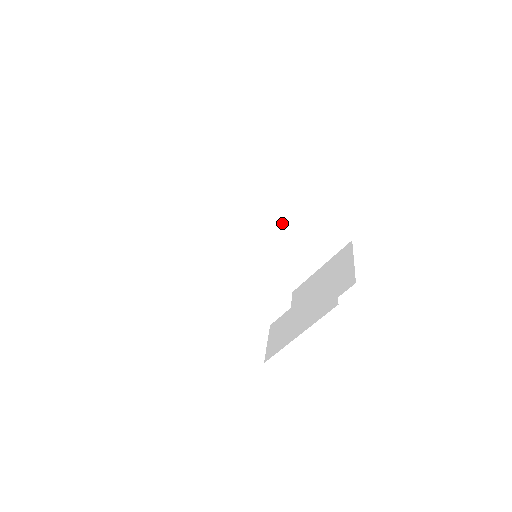
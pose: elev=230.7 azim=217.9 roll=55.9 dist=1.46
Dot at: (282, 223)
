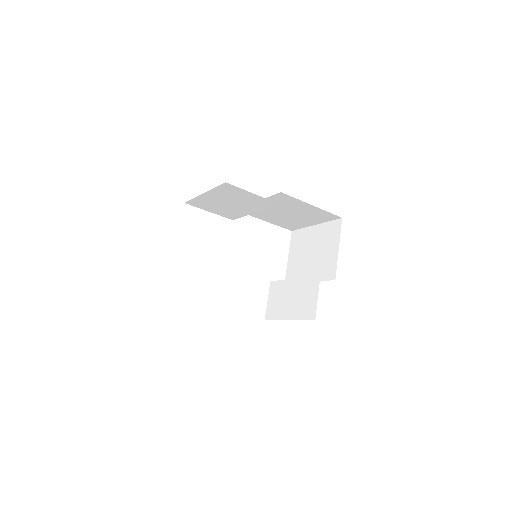
Dot at: (280, 206)
